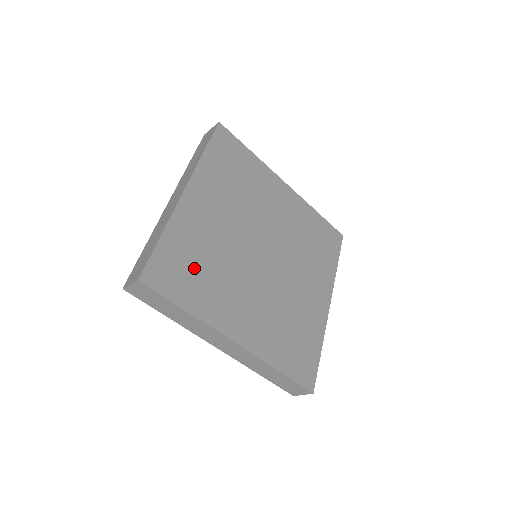
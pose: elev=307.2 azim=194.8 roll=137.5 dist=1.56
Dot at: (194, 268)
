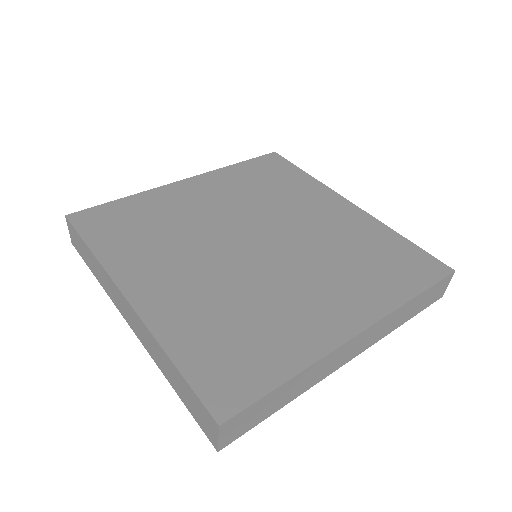
Dot at: (136, 226)
